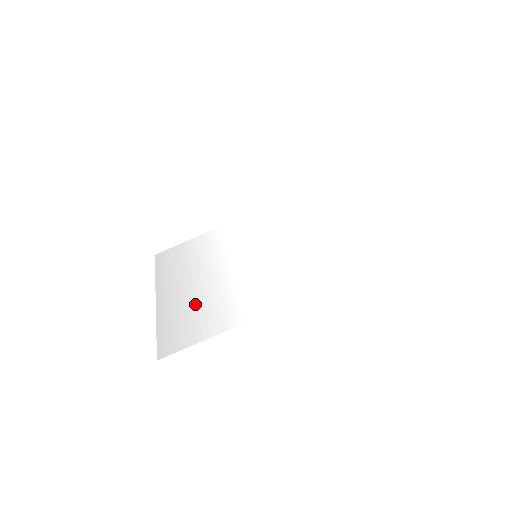
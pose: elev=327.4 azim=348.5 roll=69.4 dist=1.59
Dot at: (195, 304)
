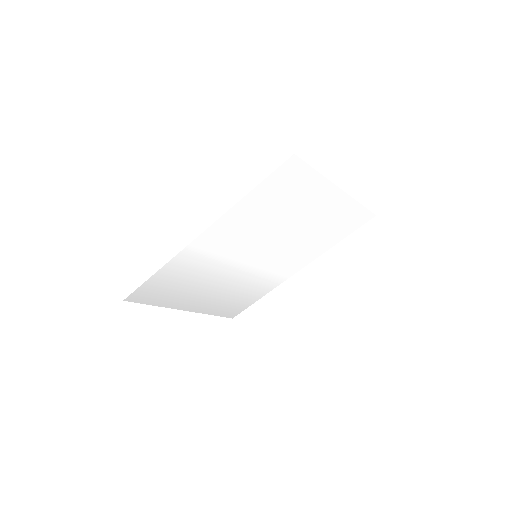
Dot at: (188, 287)
